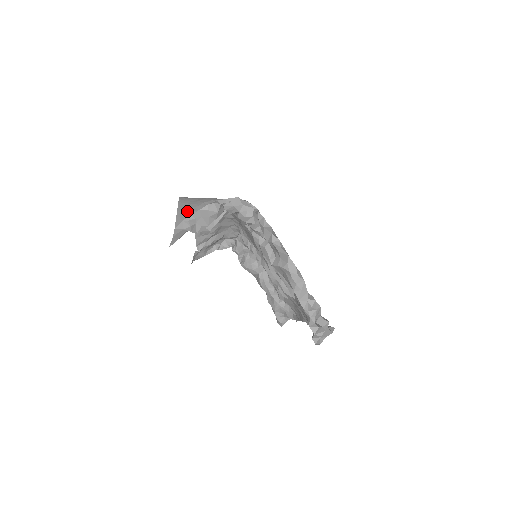
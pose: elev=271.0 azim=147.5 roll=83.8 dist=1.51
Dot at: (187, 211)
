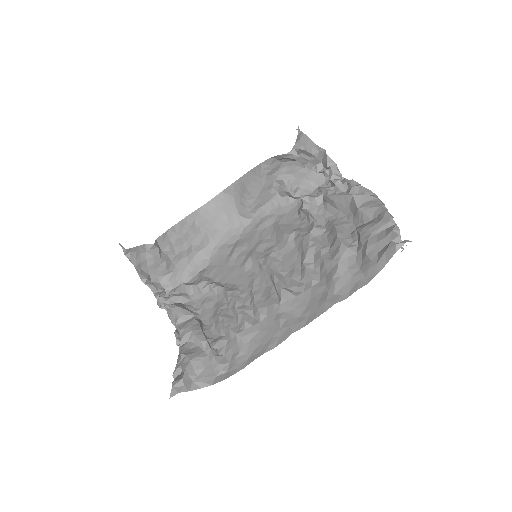
Dot at: occluded
